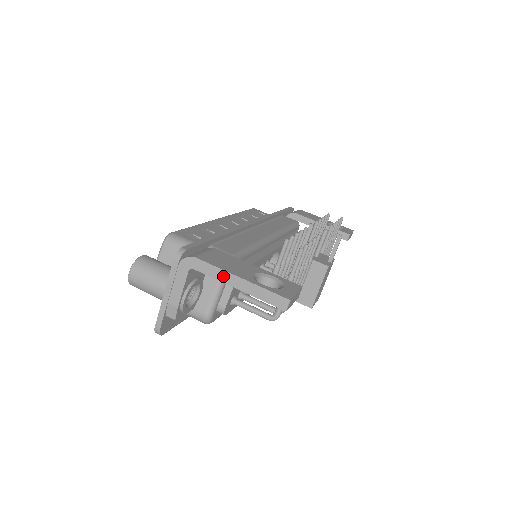
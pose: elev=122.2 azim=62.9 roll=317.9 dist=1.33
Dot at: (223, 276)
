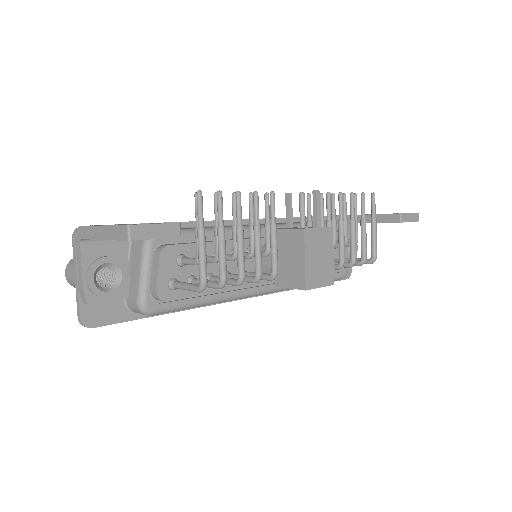
Dot at: (93, 232)
